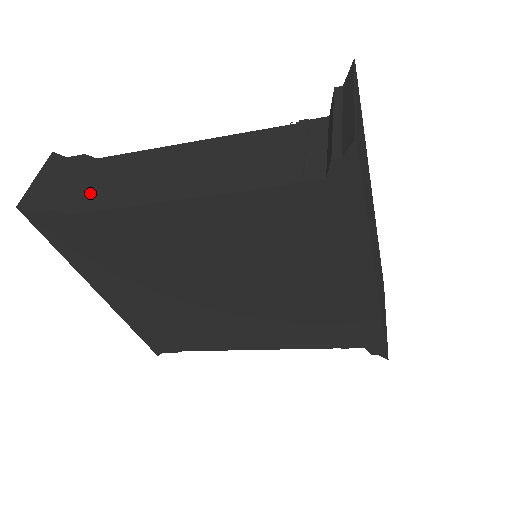
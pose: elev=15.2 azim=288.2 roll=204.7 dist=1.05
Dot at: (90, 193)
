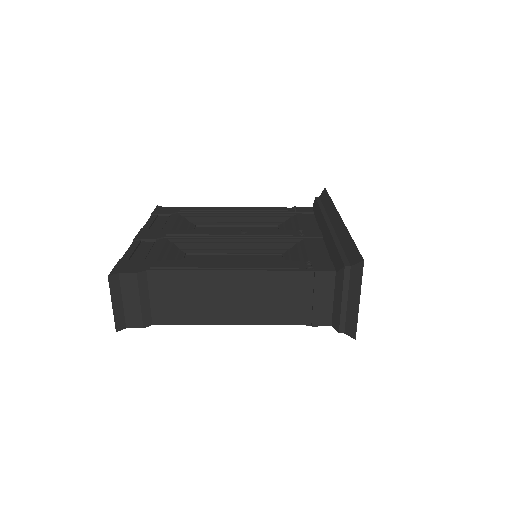
Dot at: (162, 308)
